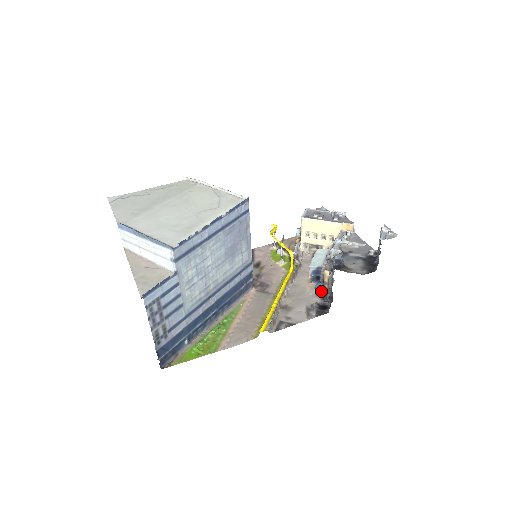
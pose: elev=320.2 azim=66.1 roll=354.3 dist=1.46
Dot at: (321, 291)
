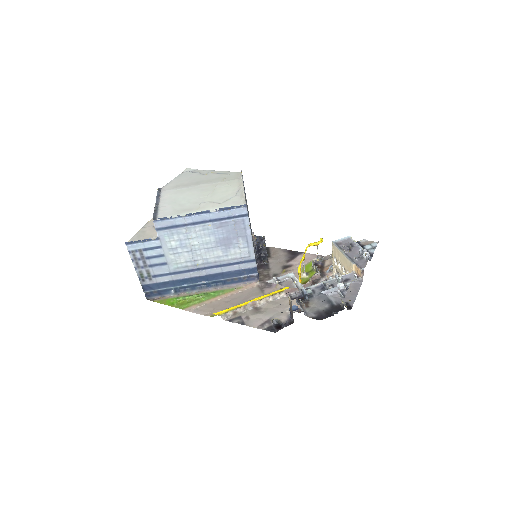
Dot at: occluded
